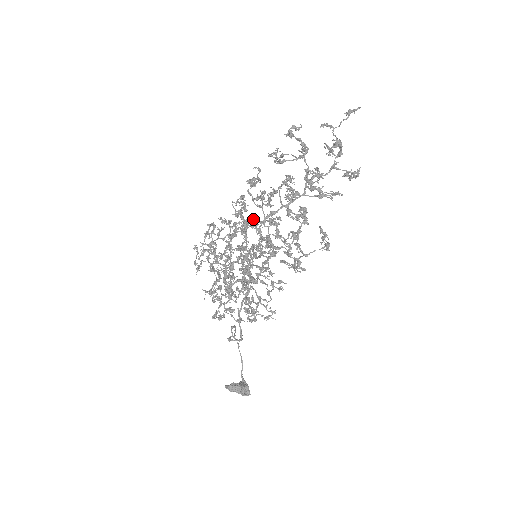
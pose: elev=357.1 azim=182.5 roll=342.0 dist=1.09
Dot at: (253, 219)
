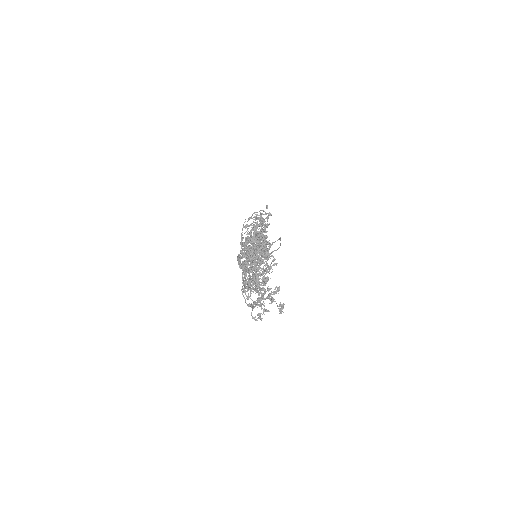
Dot at: (257, 250)
